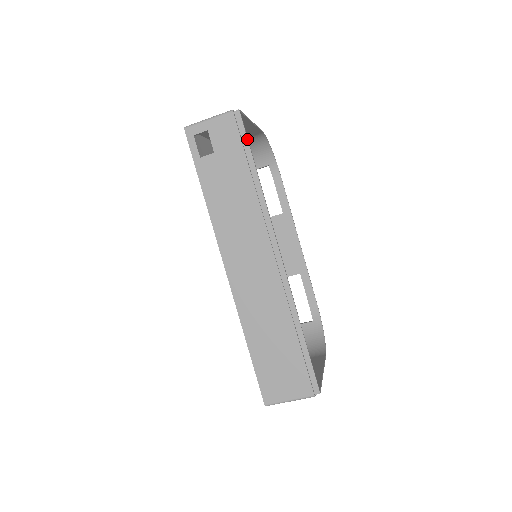
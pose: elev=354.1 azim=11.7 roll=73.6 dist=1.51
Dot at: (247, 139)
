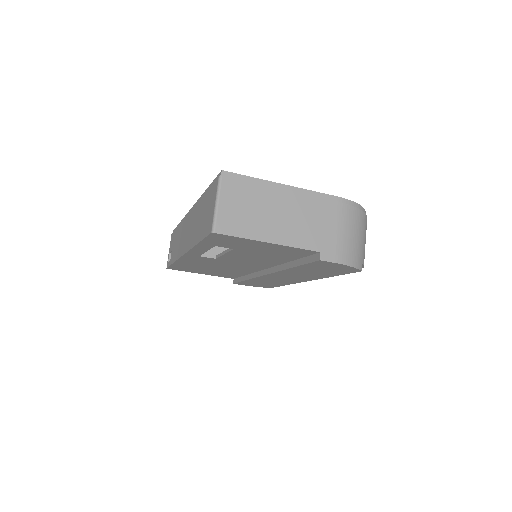
Dot at: (176, 227)
